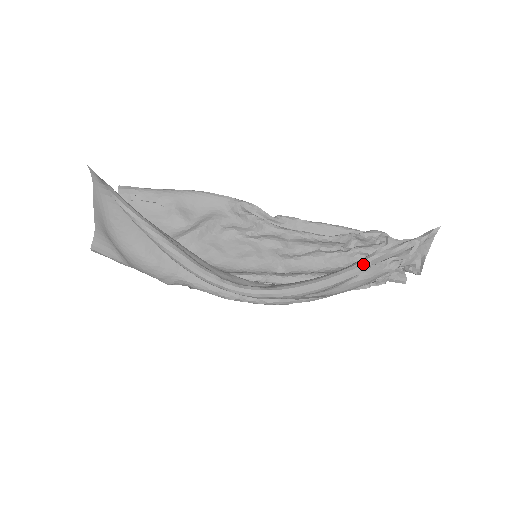
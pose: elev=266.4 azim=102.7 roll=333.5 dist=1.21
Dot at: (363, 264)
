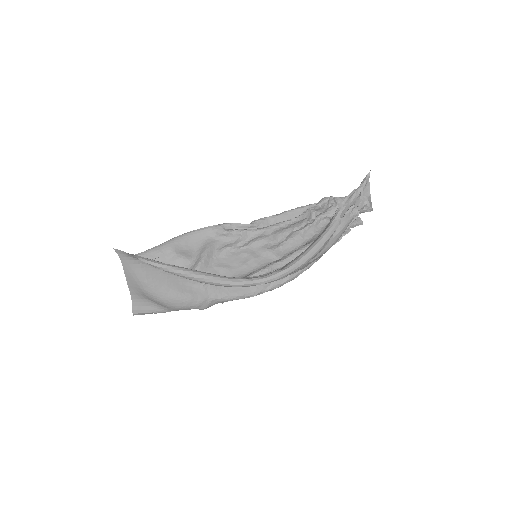
Dot at: (336, 220)
